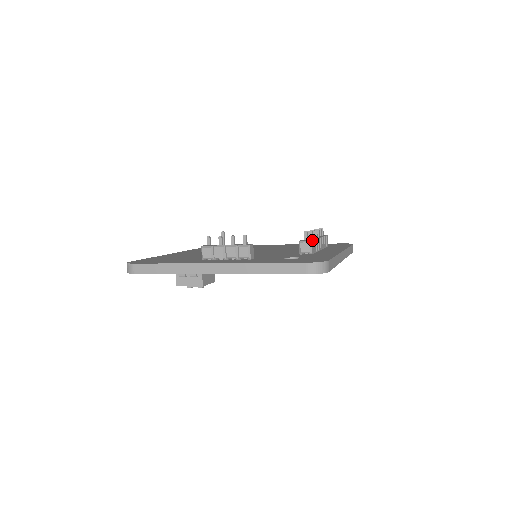
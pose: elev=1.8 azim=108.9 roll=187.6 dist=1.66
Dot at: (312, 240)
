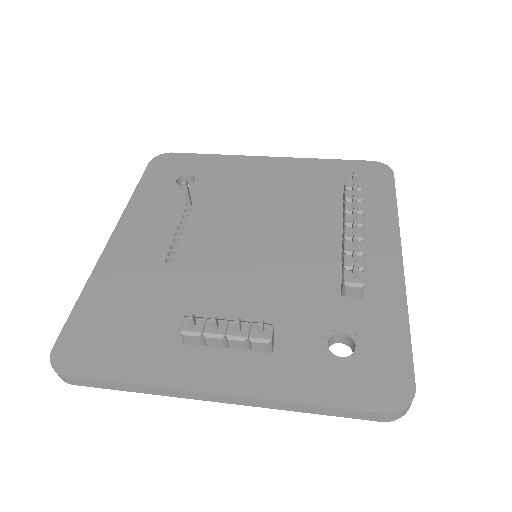
Dot at: (364, 276)
